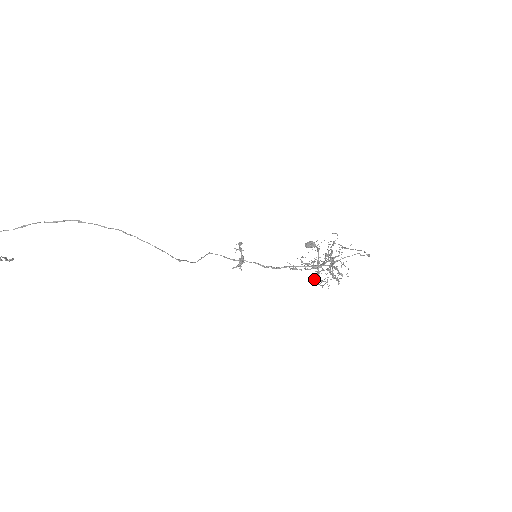
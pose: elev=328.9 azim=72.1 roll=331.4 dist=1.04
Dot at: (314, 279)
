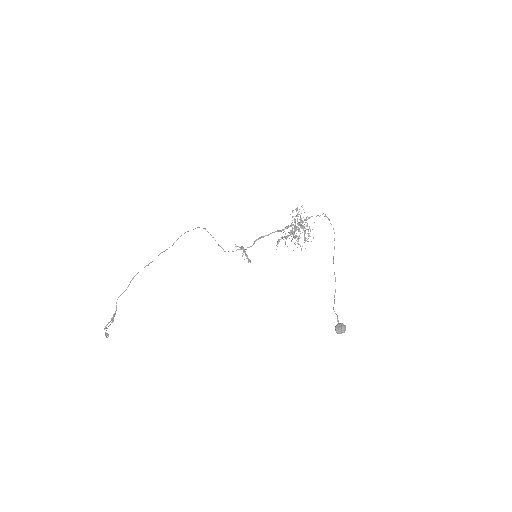
Dot at: occluded
